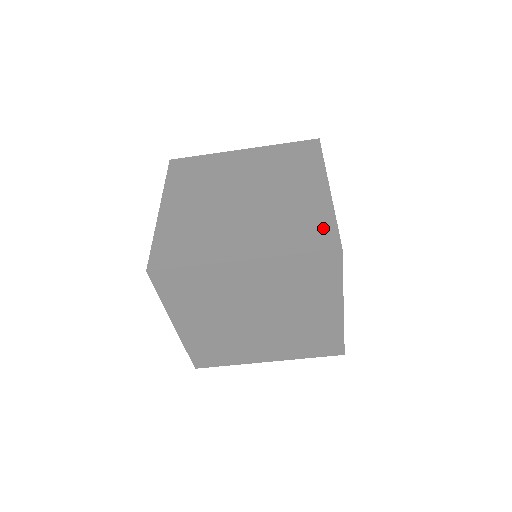
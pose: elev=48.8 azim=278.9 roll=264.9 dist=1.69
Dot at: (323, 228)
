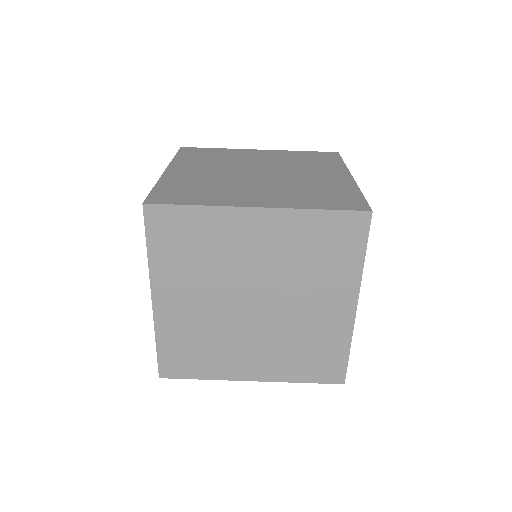
Dot at: (349, 197)
